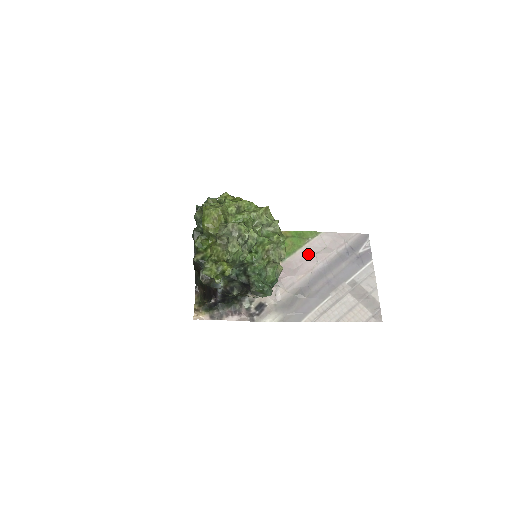
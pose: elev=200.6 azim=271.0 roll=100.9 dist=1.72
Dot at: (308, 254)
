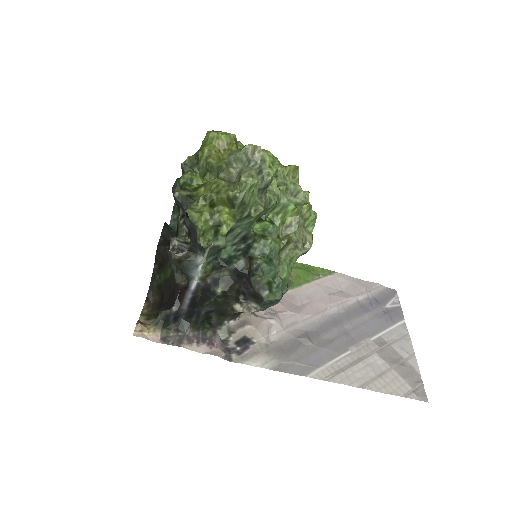
Dot at: (318, 292)
